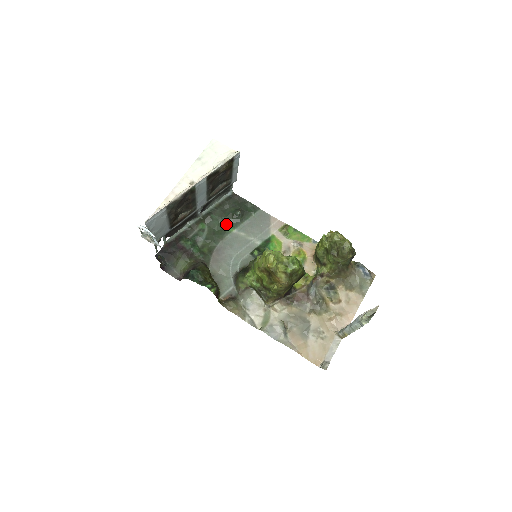
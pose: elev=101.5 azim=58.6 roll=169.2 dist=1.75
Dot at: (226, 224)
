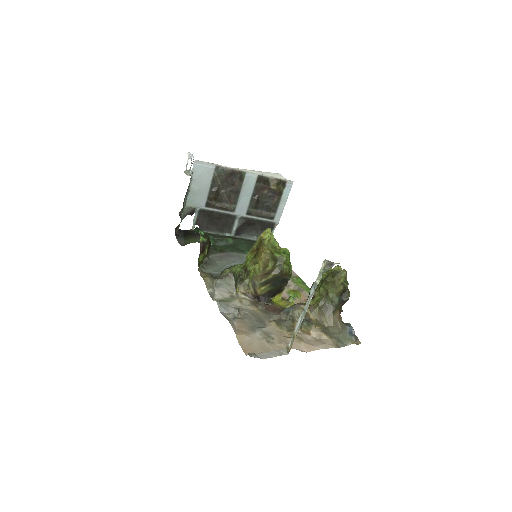
Dot at: (249, 249)
